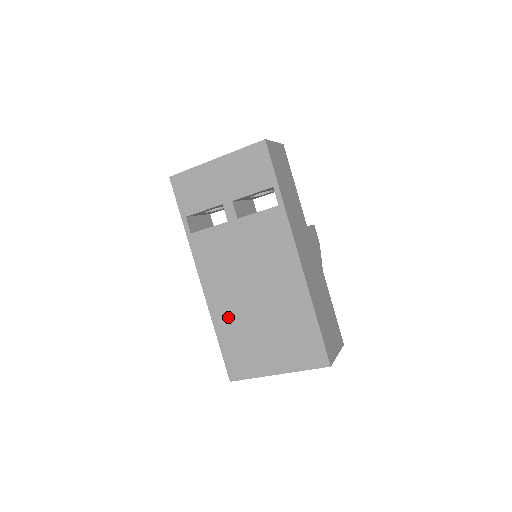
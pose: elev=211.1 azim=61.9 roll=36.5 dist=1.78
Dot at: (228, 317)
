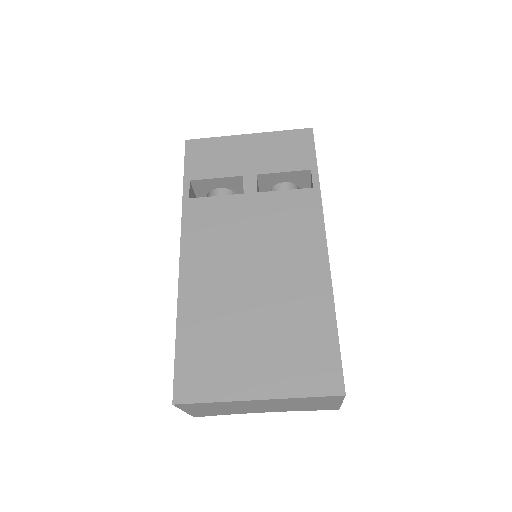
Dot at: (204, 305)
